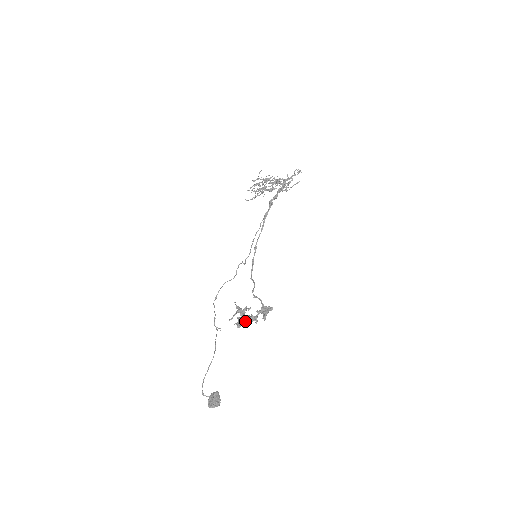
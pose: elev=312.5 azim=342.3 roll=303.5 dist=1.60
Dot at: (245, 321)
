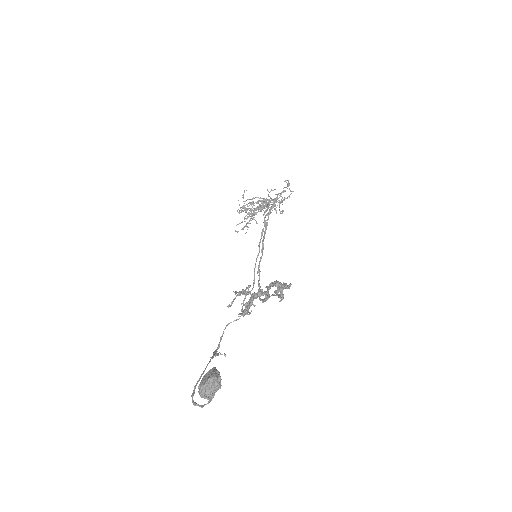
Dot at: (251, 298)
